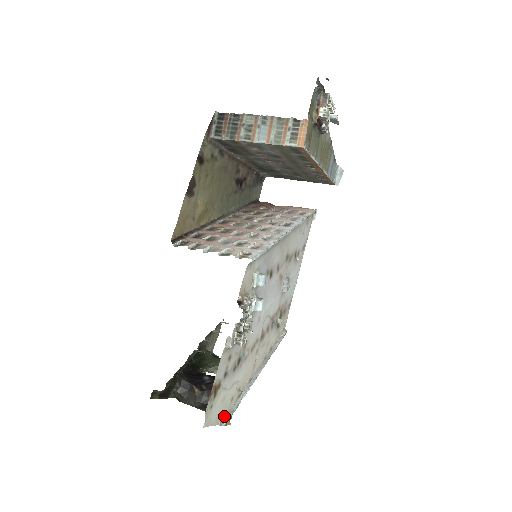
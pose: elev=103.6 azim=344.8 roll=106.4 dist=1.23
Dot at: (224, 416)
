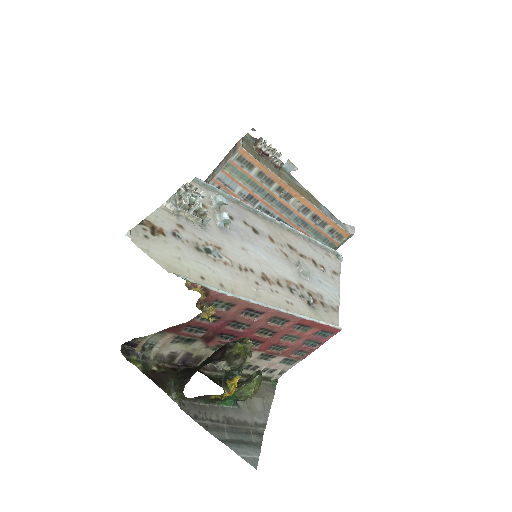
Dot at: (185, 279)
